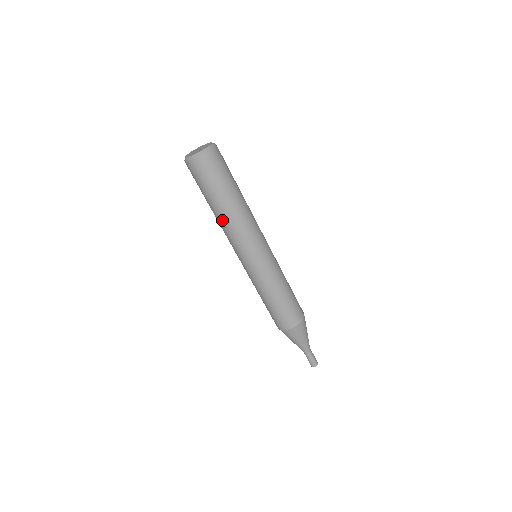
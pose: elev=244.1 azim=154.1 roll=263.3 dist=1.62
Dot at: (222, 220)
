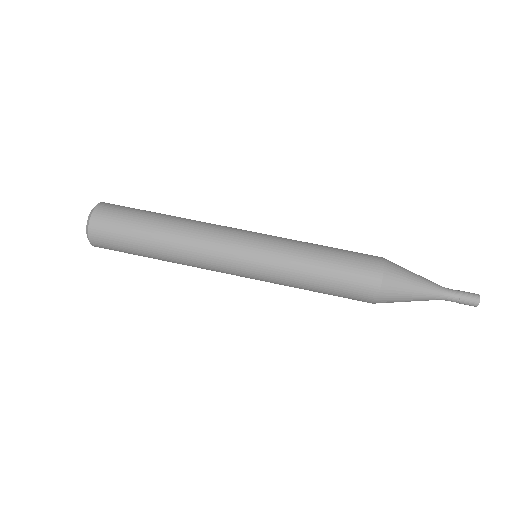
Dot at: (176, 262)
